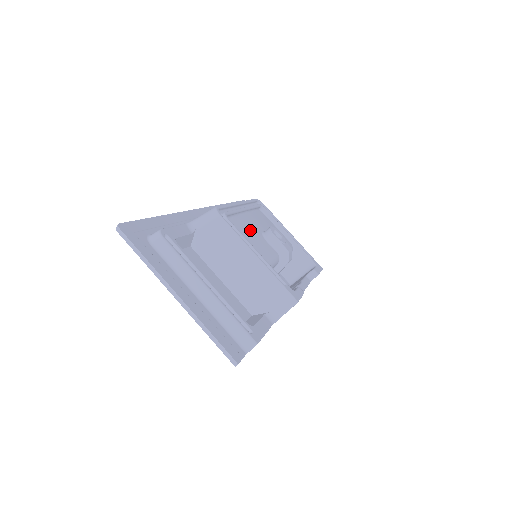
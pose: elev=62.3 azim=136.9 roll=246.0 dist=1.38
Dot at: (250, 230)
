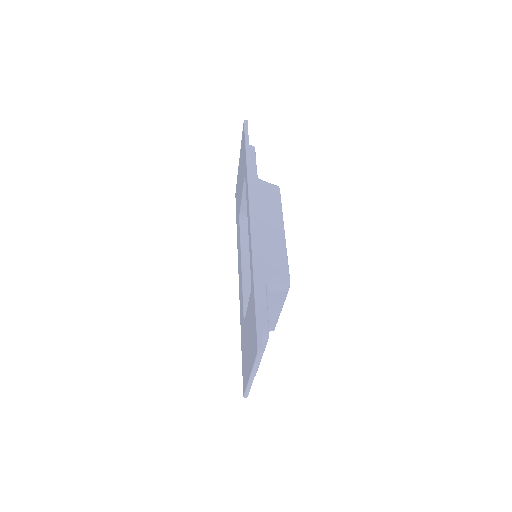
Dot at: occluded
